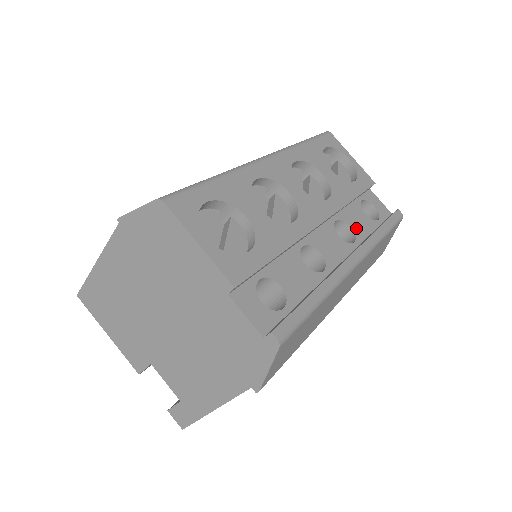
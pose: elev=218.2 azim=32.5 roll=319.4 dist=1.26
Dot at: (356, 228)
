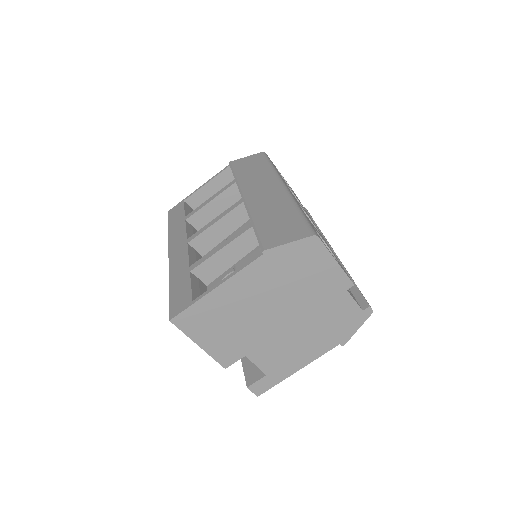
Dot at: occluded
